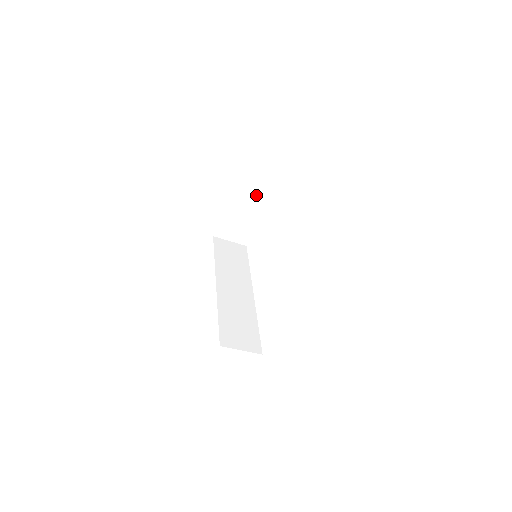
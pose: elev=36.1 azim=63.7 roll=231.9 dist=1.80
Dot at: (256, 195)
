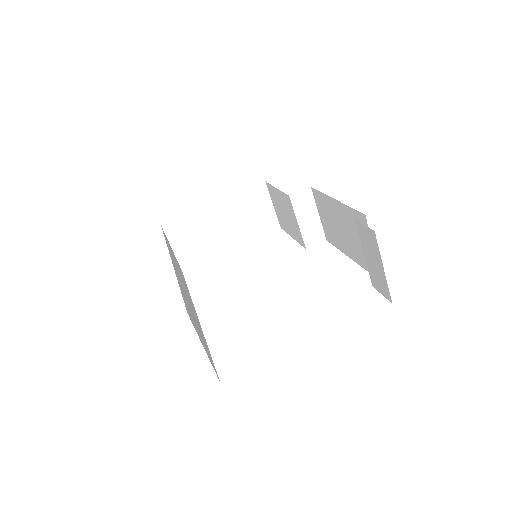
Dot at: (304, 189)
